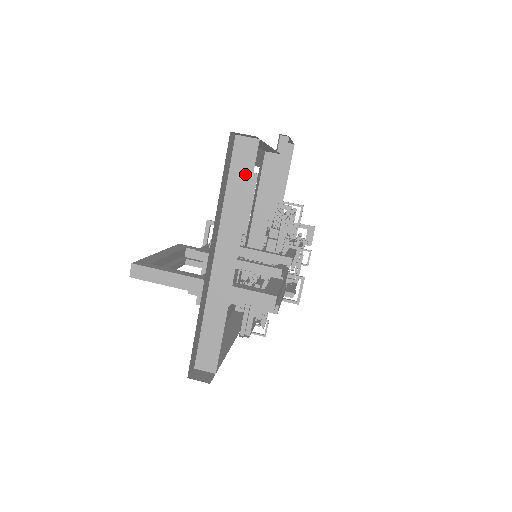
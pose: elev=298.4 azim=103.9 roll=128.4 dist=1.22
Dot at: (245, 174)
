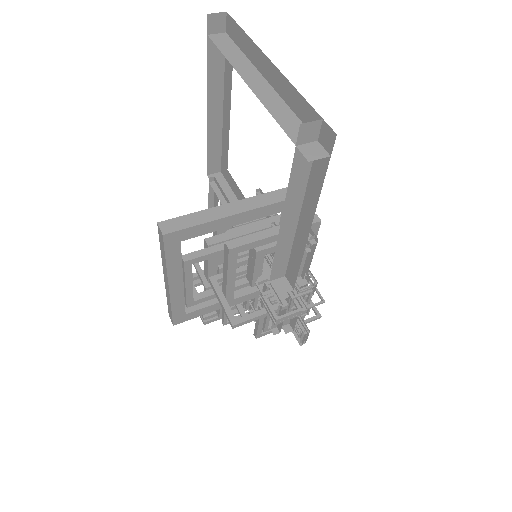
Dot at: (231, 47)
